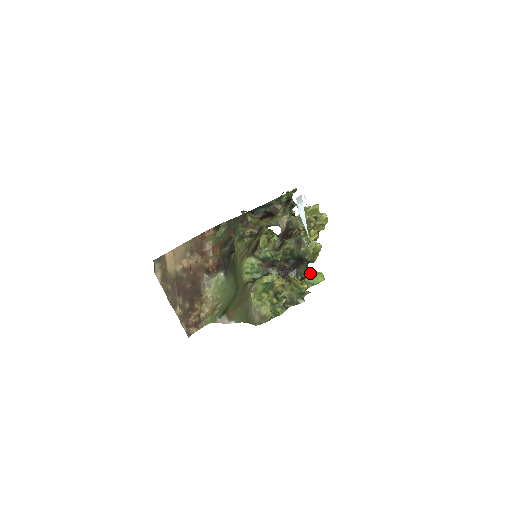
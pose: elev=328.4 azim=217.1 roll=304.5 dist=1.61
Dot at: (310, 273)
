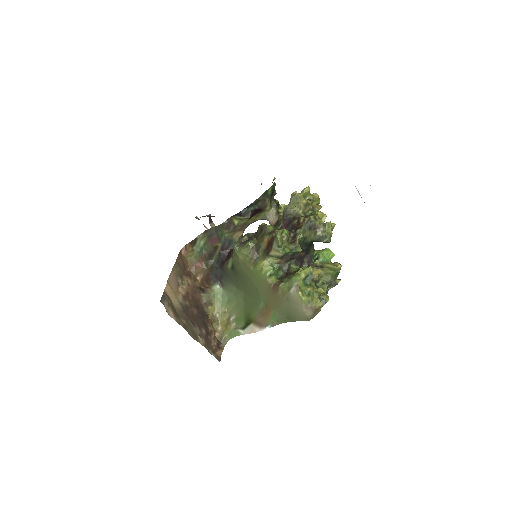
Dot at: (320, 253)
